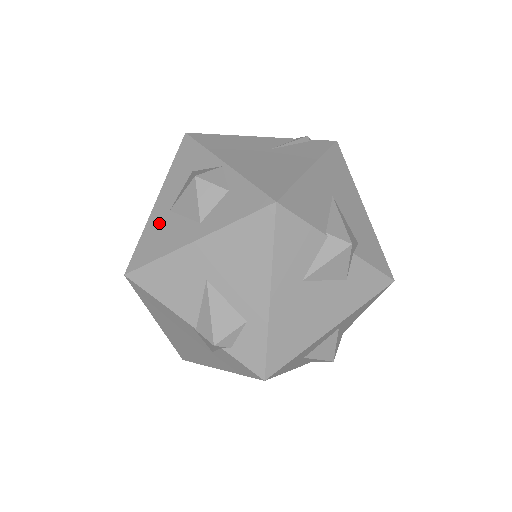
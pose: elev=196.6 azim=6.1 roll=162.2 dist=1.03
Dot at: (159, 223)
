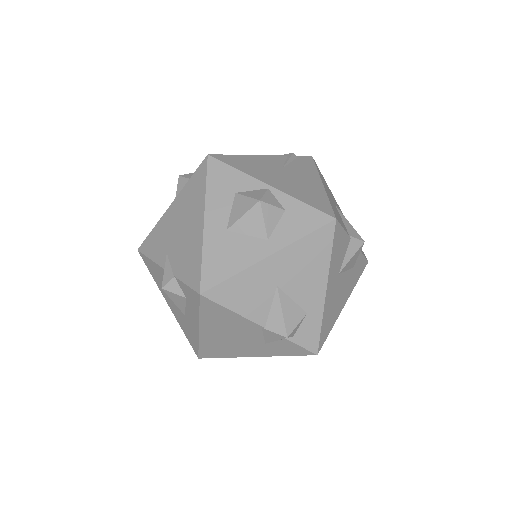
Dot at: (219, 243)
